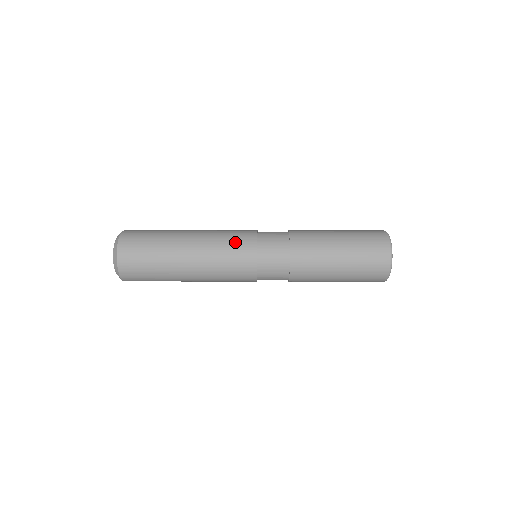
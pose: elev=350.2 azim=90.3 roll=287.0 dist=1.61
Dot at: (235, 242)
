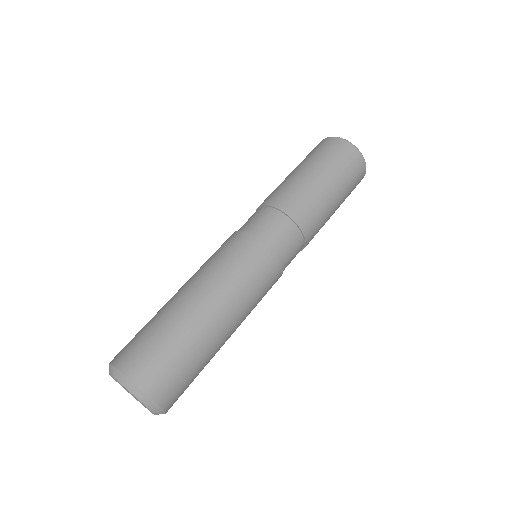
Dot at: (261, 277)
